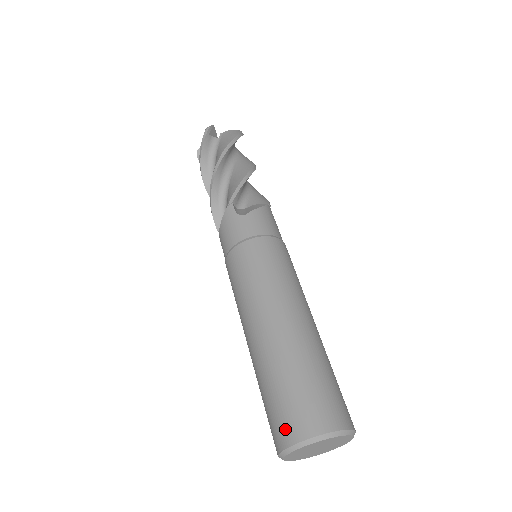
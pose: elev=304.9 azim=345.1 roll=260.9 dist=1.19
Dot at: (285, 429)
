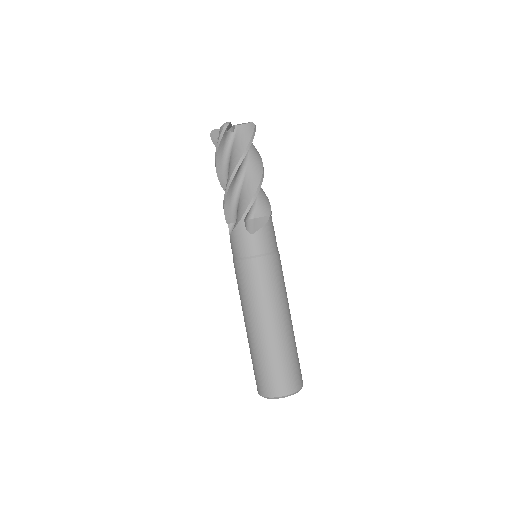
Dot at: (265, 388)
